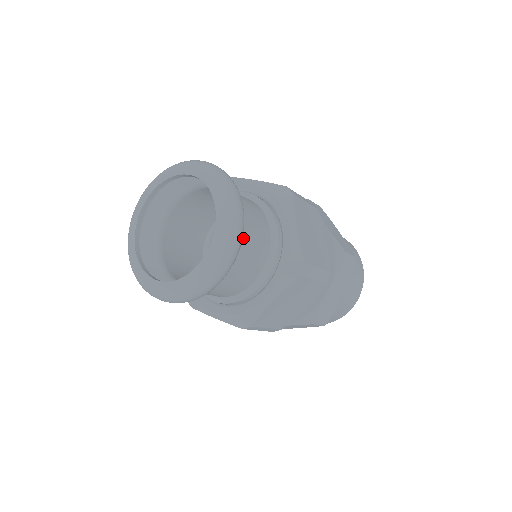
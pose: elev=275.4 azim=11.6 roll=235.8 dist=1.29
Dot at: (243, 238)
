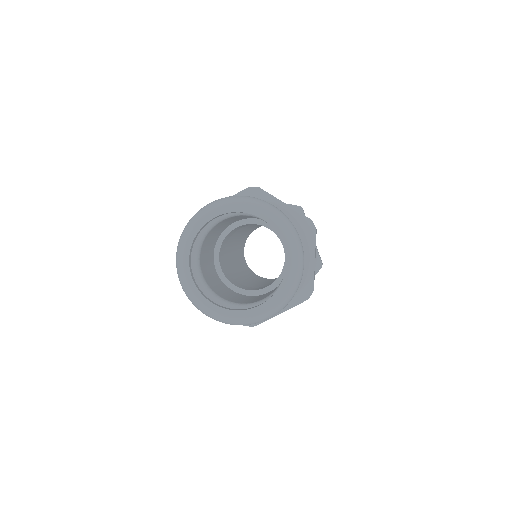
Dot at: occluded
